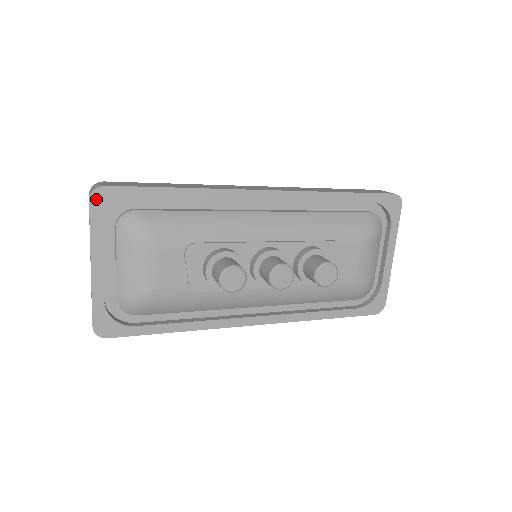
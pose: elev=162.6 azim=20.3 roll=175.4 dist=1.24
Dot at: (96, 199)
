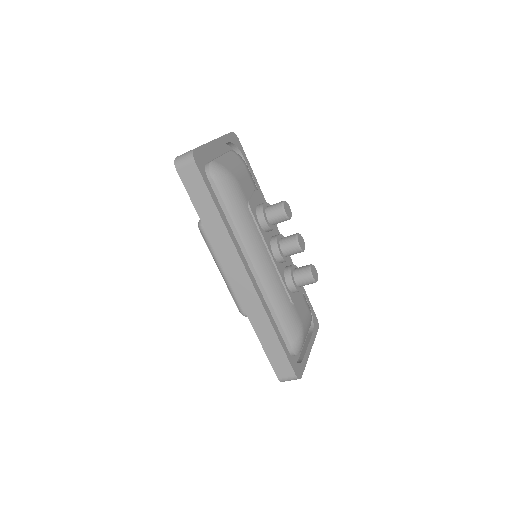
Dot at: (234, 135)
